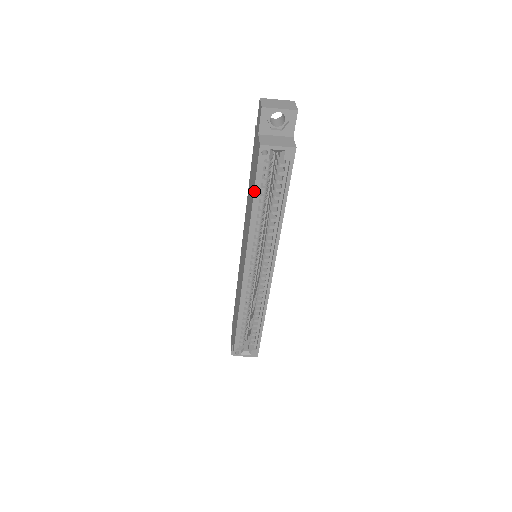
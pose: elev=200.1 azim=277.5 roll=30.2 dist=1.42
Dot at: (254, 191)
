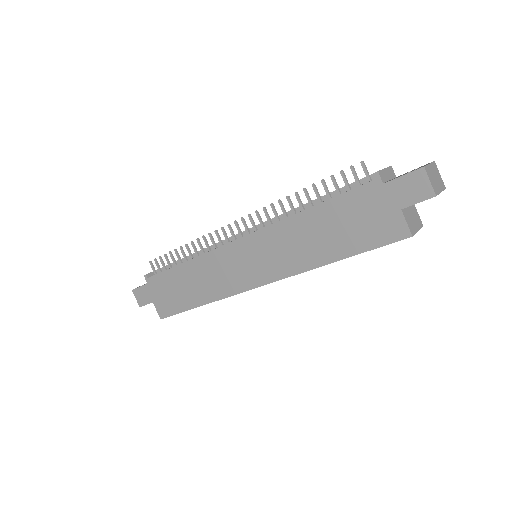
Dot at: occluded
